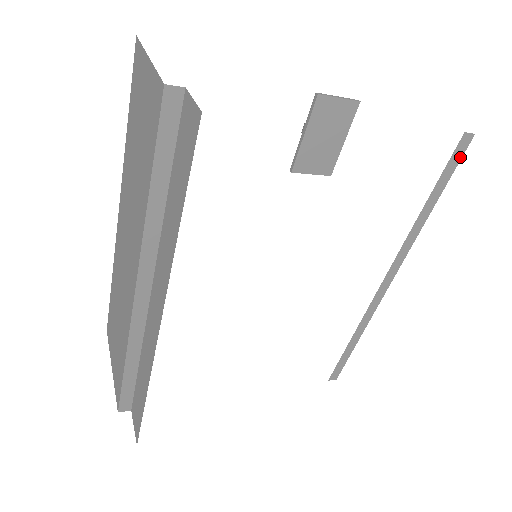
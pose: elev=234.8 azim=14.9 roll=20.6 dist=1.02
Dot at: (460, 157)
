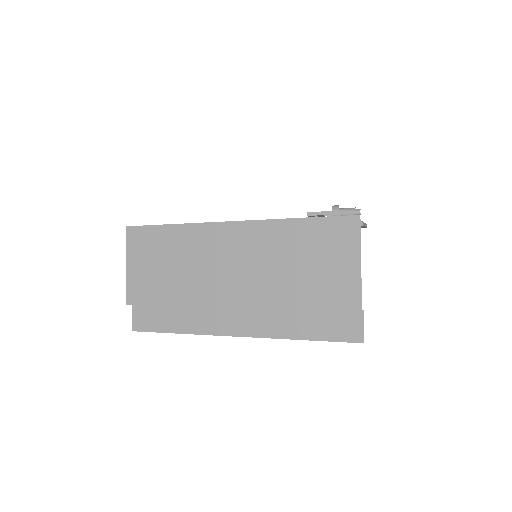
Dot at: occluded
